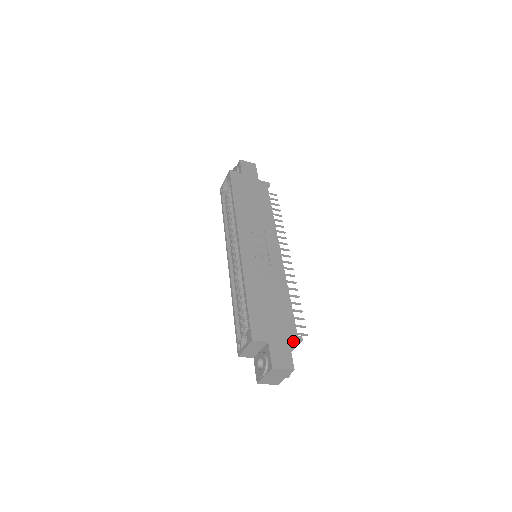
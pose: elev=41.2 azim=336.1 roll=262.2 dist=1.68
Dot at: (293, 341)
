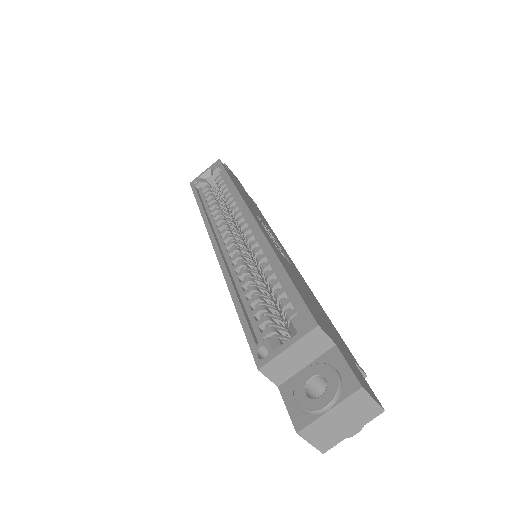
Dot at: occluded
